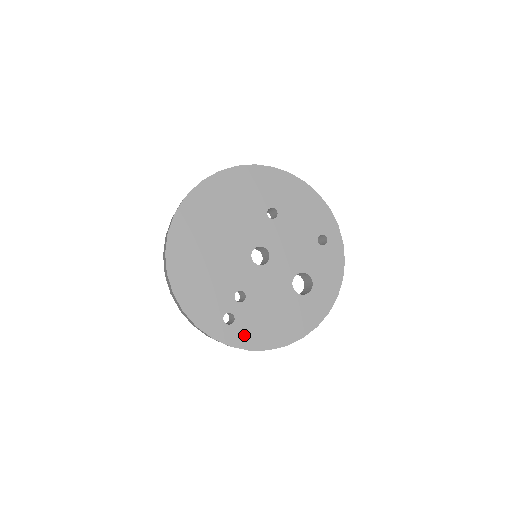
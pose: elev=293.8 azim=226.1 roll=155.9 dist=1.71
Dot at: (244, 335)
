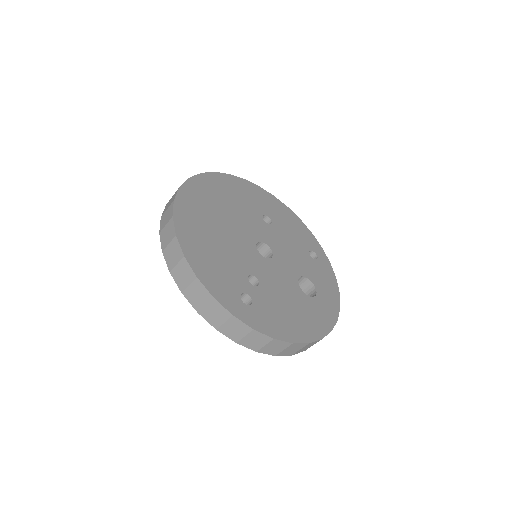
Dot at: (265, 320)
